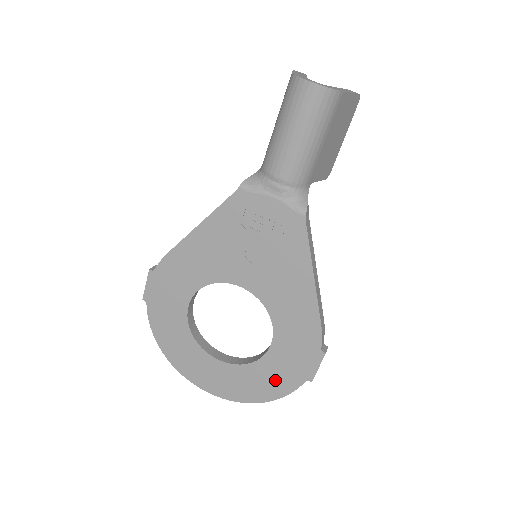
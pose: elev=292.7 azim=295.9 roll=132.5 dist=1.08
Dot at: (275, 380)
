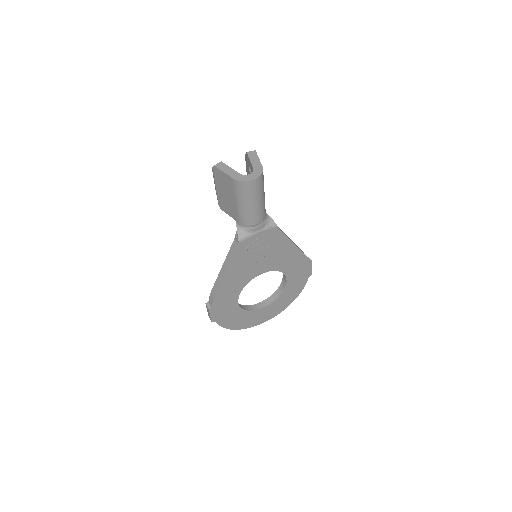
Dot at: (295, 289)
